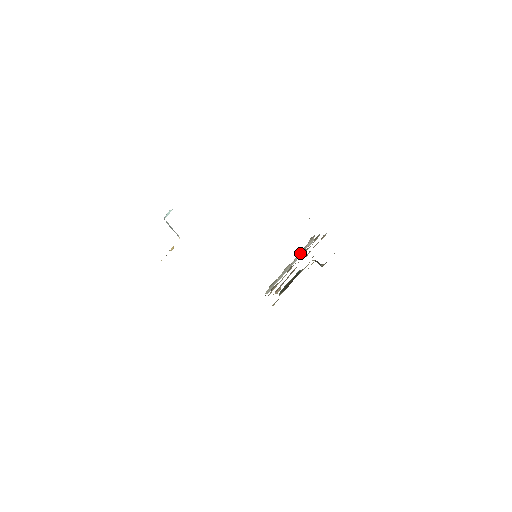
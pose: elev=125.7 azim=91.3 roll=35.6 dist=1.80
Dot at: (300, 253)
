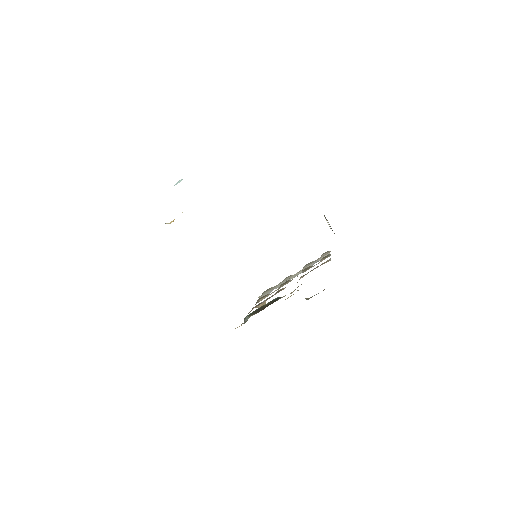
Dot at: (309, 265)
